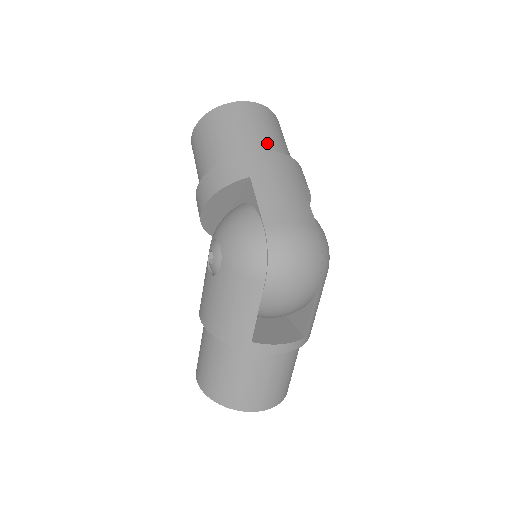
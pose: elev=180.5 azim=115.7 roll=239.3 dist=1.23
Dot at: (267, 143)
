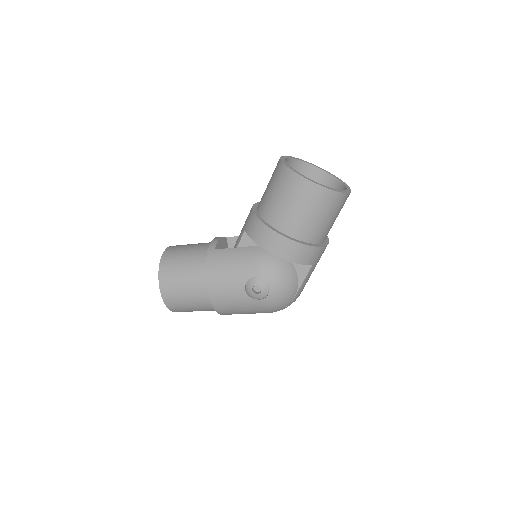
Dot at: occluded
